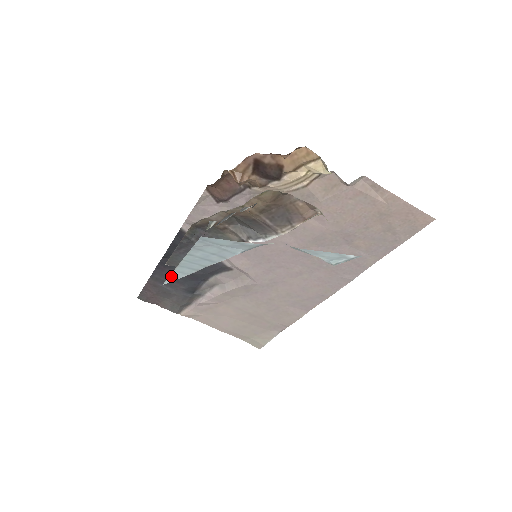
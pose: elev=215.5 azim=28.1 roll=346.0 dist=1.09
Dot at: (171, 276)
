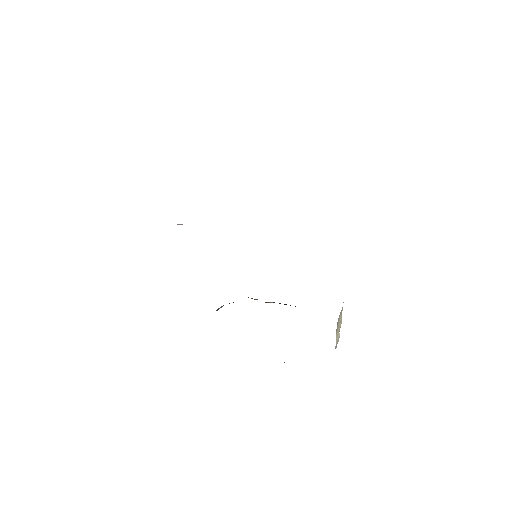
Dot at: occluded
